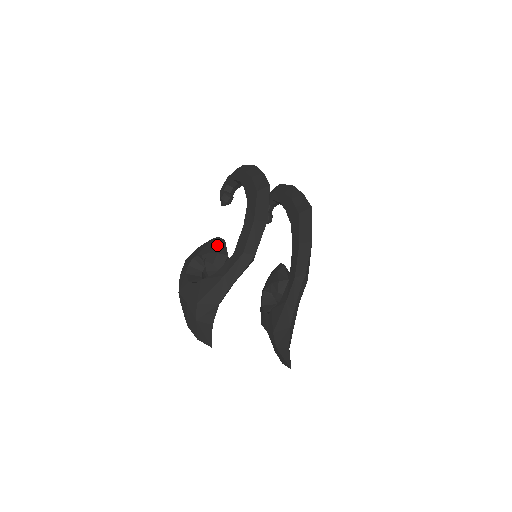
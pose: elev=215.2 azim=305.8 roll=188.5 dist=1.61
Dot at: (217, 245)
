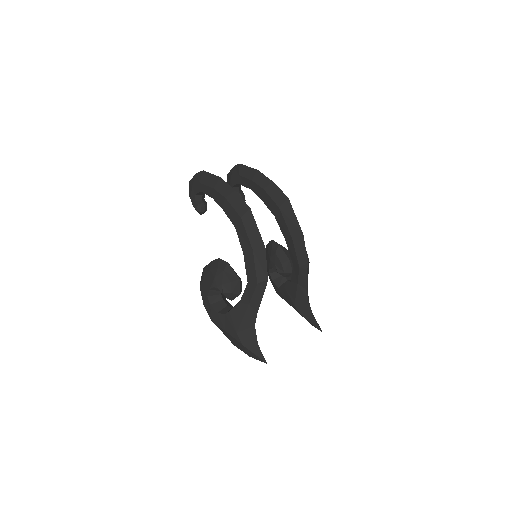
Dot at: (225, 273)
